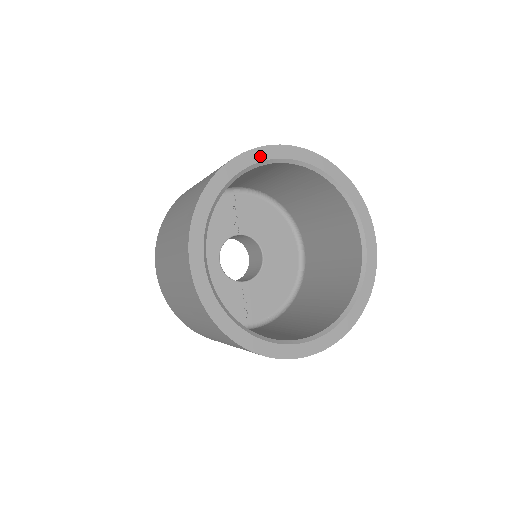
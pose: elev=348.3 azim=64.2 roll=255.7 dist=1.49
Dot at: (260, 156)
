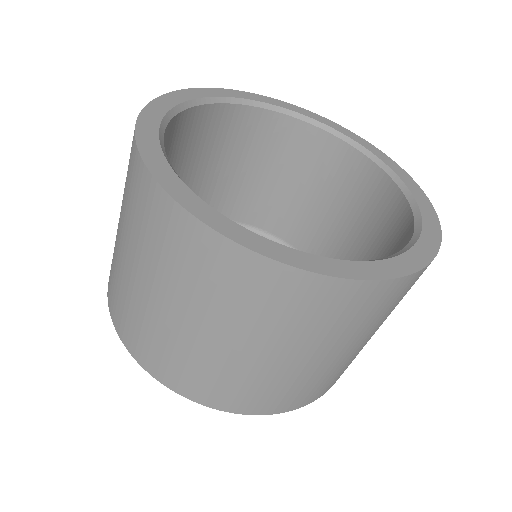
Dot at: (248, 96)
